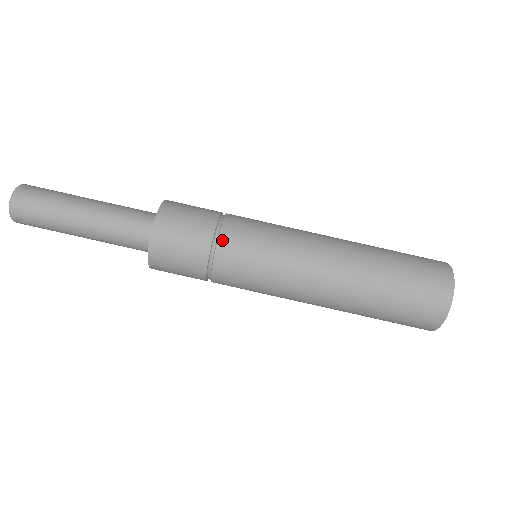
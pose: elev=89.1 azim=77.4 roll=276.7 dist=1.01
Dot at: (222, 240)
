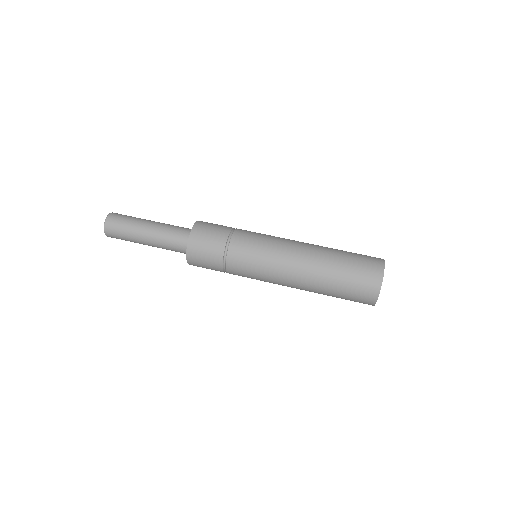
Dot at: (237, 230)
